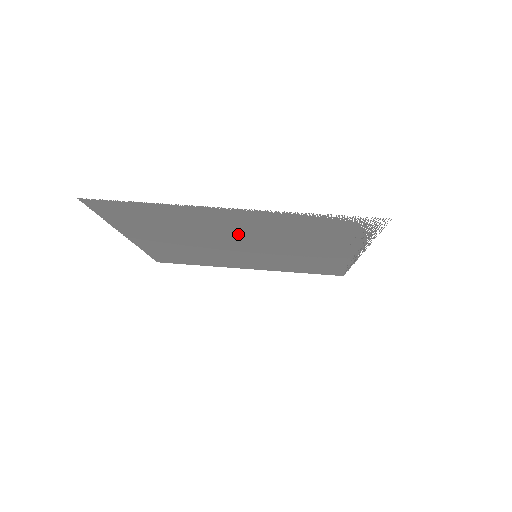
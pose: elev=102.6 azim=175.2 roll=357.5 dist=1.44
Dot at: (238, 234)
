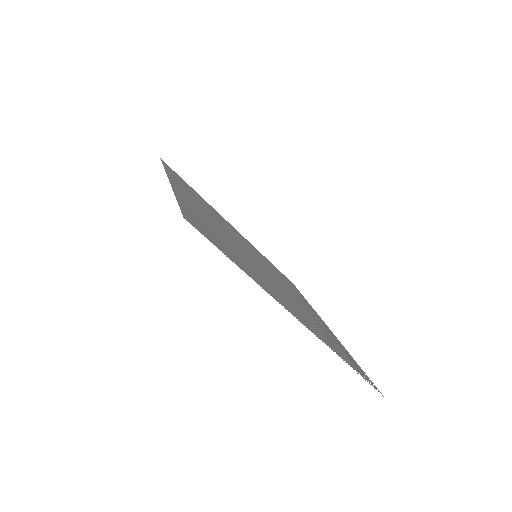
Dot at: (271, 281)
